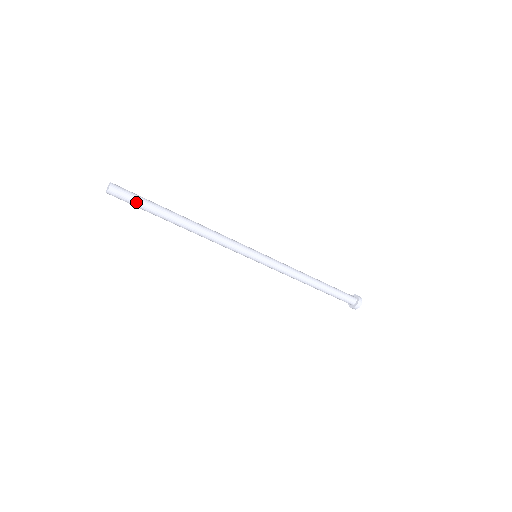
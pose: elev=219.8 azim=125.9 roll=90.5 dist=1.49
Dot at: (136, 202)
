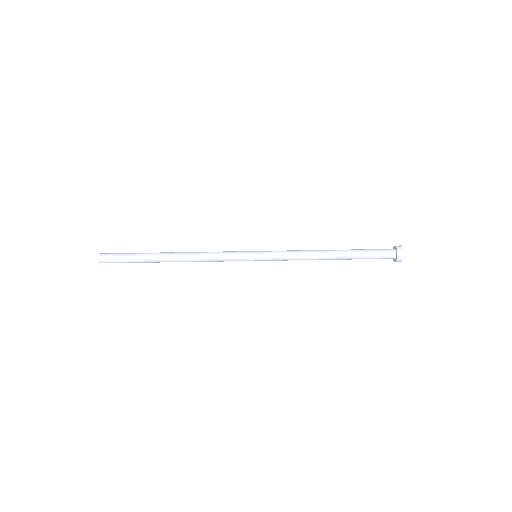
Dot at: (124, 260)
